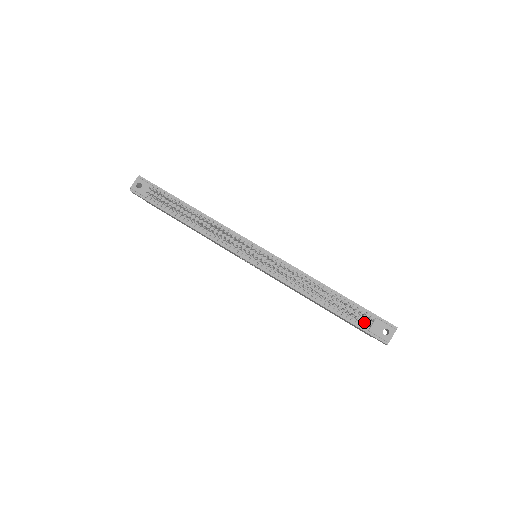
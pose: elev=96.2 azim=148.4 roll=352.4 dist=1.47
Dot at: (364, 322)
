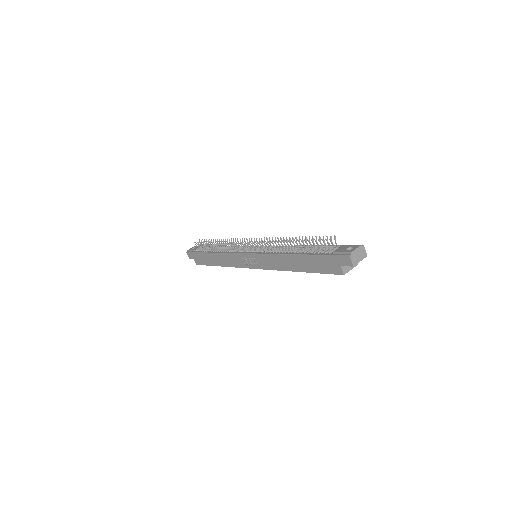
Dot at: (329, 248)
